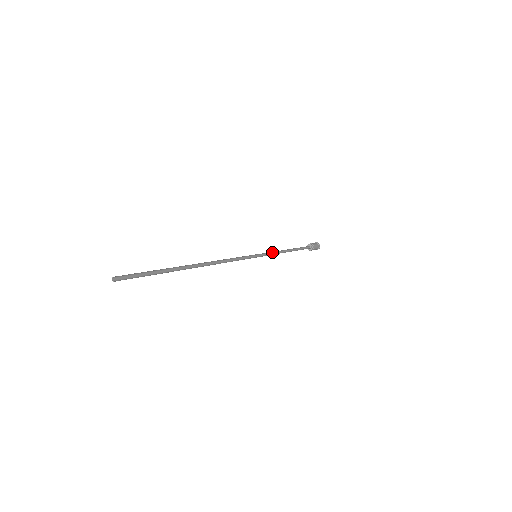
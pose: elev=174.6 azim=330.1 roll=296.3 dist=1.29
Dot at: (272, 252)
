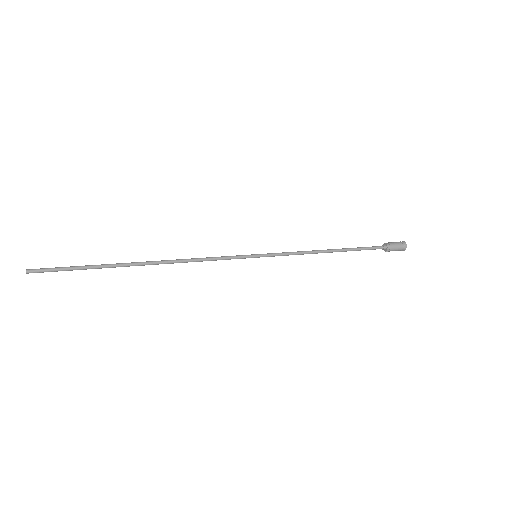
Dot at: (290, 252)
